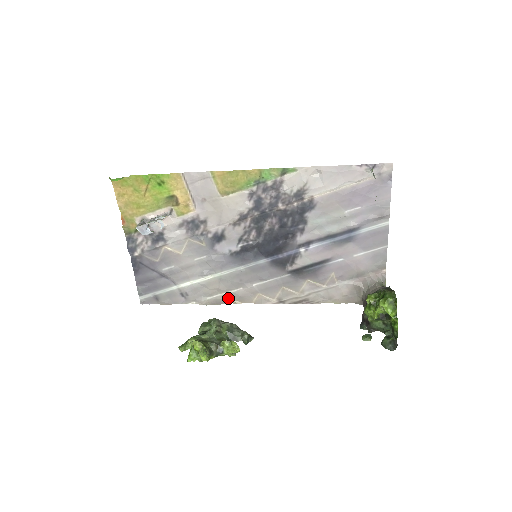
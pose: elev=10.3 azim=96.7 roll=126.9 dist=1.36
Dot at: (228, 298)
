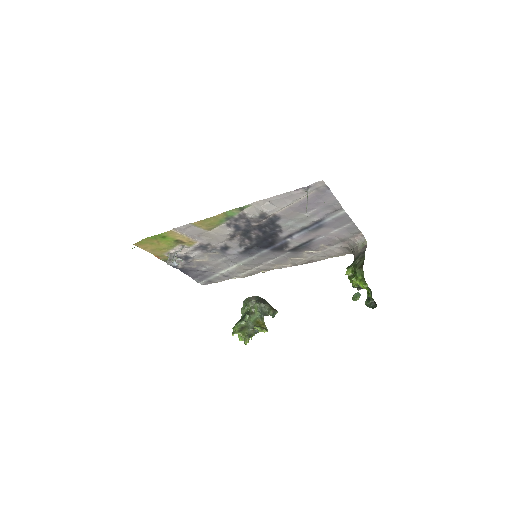
Dot at: (256, 271)
